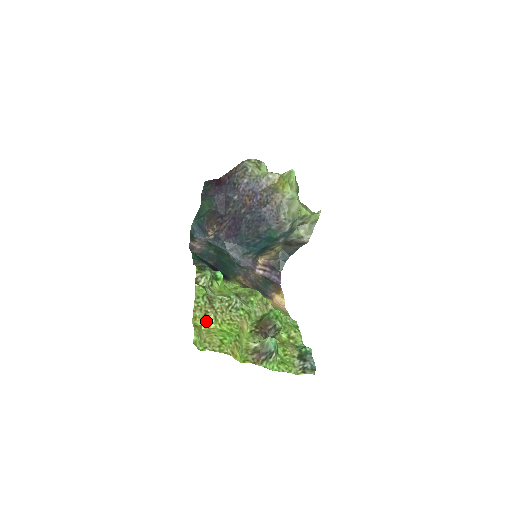
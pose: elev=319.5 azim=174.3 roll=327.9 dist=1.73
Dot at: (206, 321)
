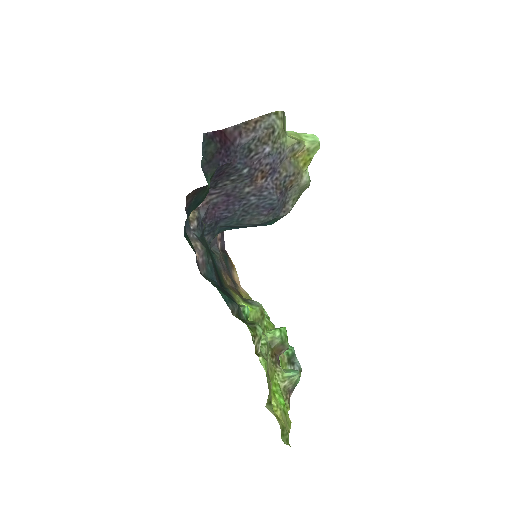
Dot at: (268, 396)
